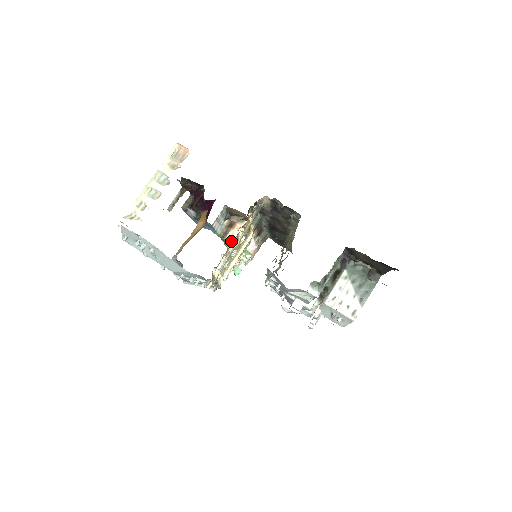
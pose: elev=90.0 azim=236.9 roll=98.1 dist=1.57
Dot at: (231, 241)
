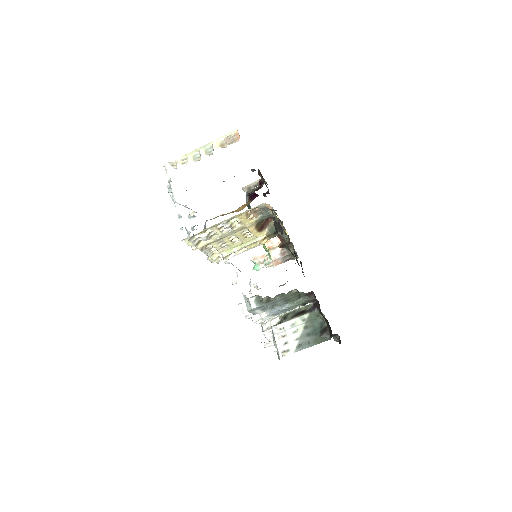
Dot at: (223, 223)
